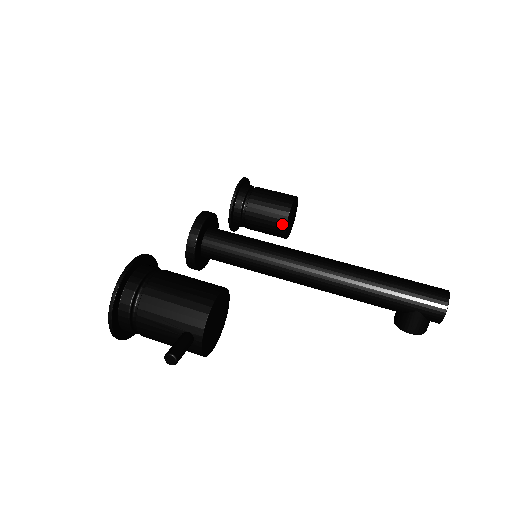
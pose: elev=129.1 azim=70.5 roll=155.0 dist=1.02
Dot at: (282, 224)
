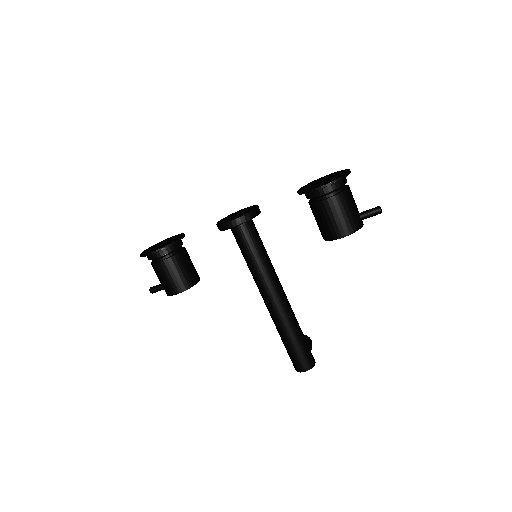
Dot at: occluded
